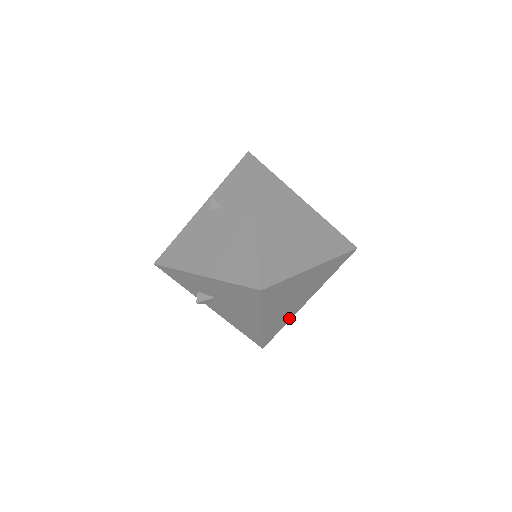
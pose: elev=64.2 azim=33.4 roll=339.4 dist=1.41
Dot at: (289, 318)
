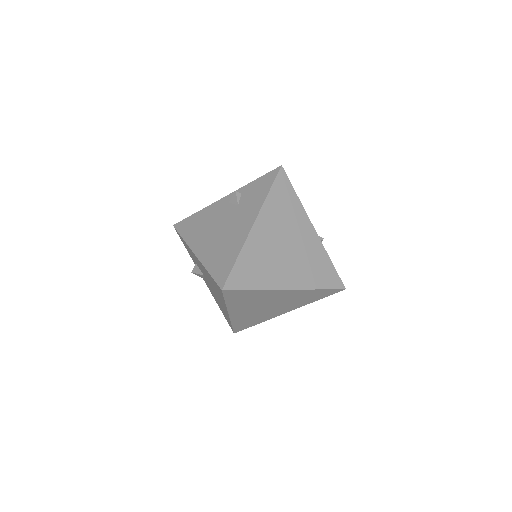
Dot at: (264, 320)
